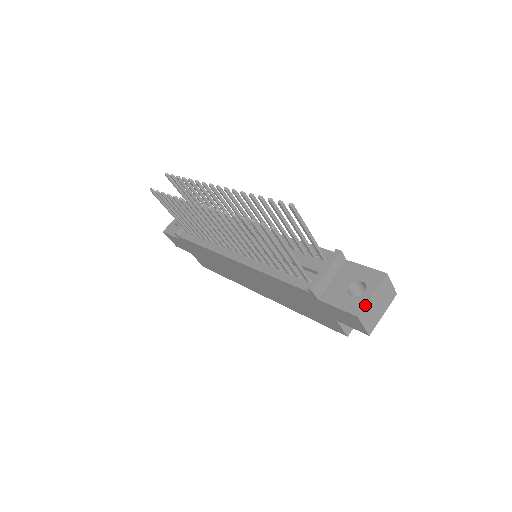
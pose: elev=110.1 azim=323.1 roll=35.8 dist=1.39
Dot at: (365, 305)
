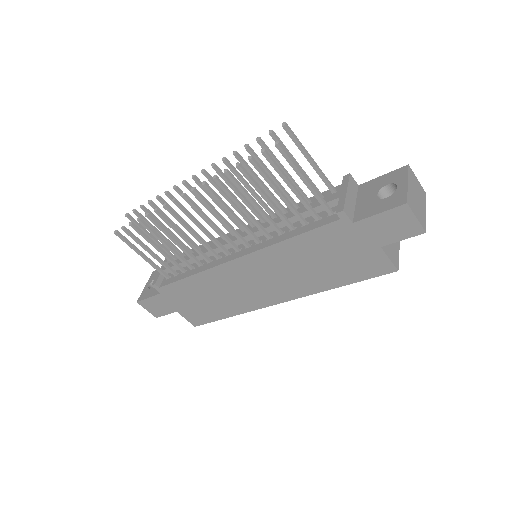
Dot at: (407, 192)
